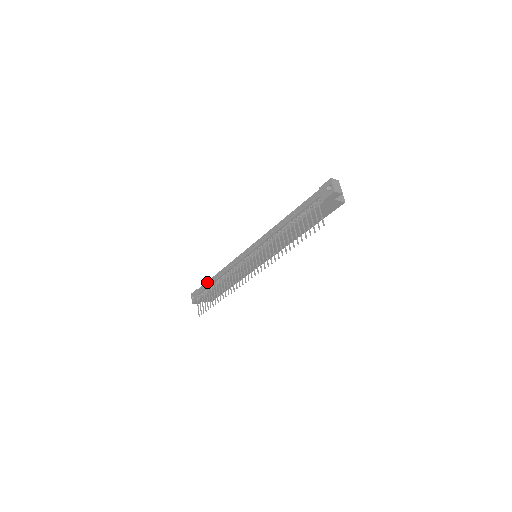
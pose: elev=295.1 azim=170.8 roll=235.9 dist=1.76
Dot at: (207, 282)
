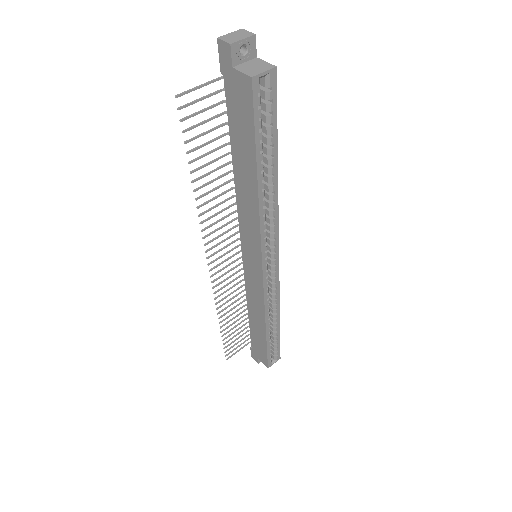
Dot at: occluded
